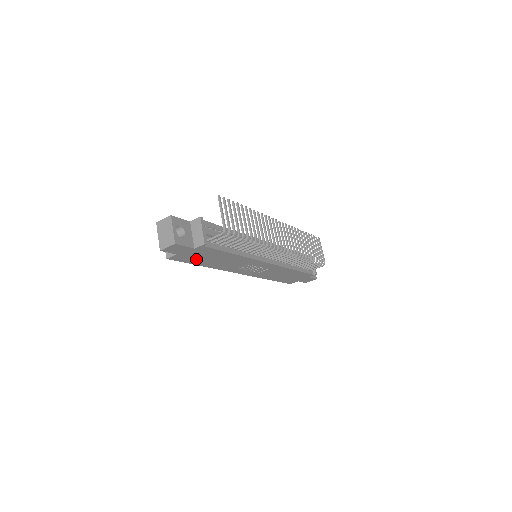
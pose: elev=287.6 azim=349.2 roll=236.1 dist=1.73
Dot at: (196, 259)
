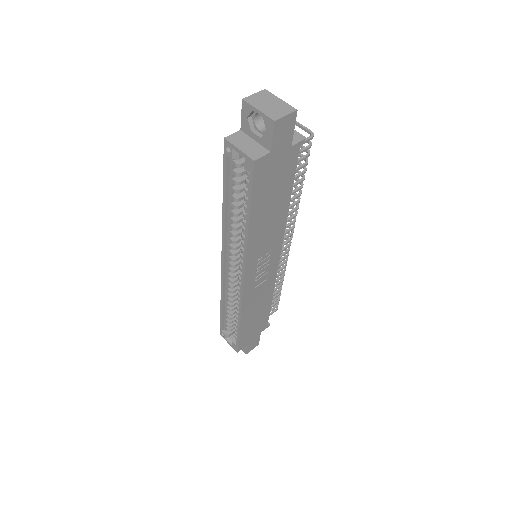
Dot at: (264, 190)
